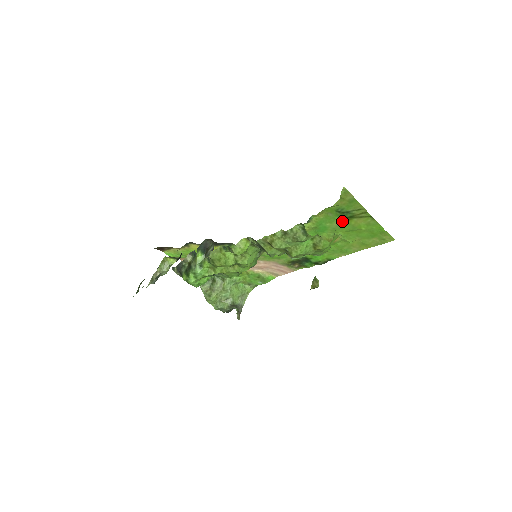
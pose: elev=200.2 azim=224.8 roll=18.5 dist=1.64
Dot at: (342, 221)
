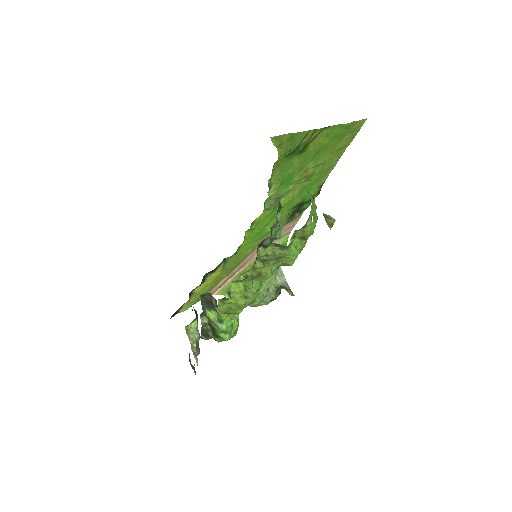
Dot at: (300, 157)
